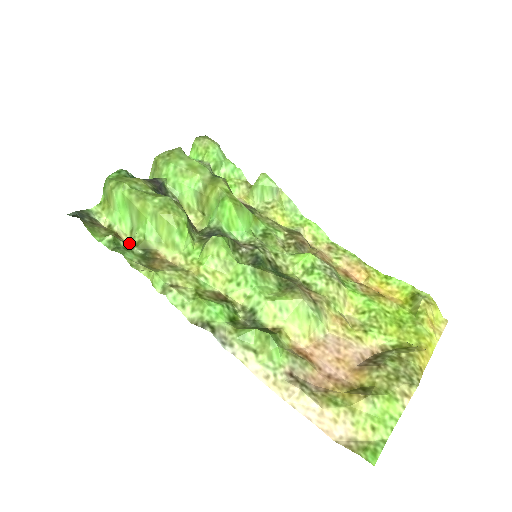
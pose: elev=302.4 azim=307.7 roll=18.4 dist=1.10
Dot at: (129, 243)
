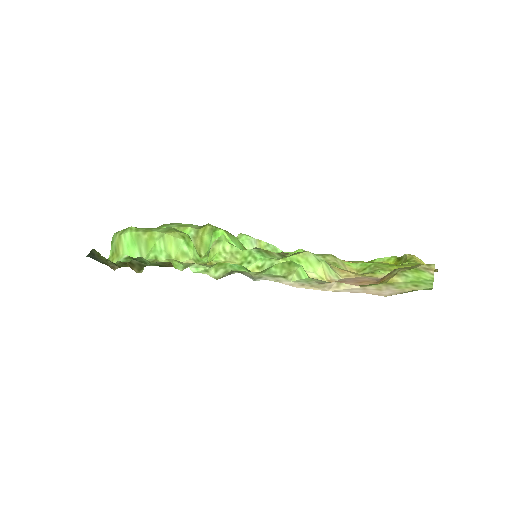
Dot at: (142, 266)
